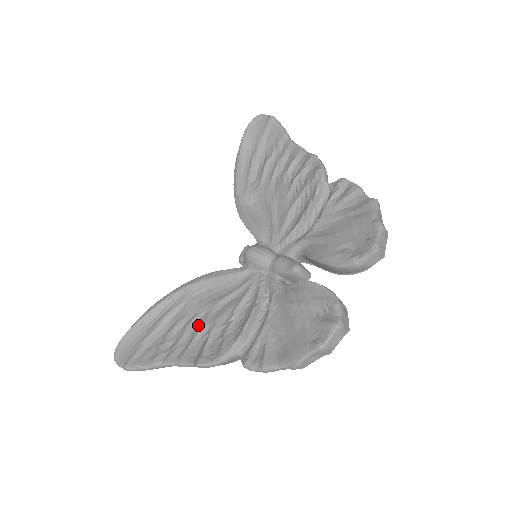
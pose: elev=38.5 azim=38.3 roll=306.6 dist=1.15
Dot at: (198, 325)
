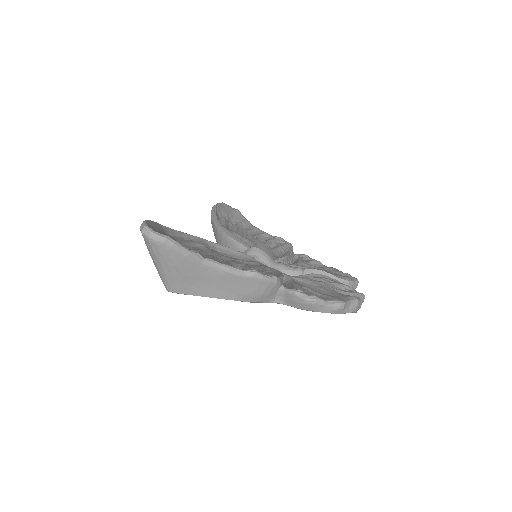
Dot at: (224, 261)
